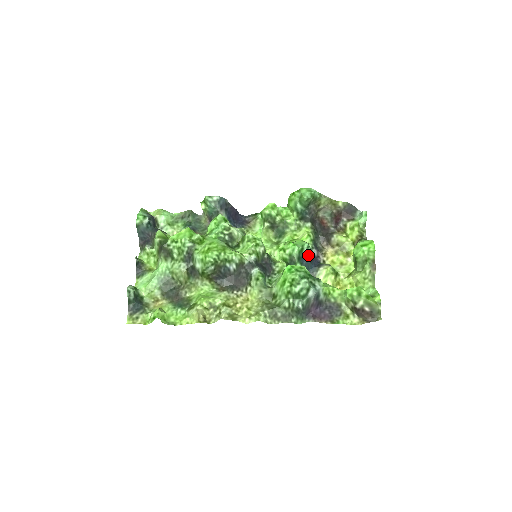
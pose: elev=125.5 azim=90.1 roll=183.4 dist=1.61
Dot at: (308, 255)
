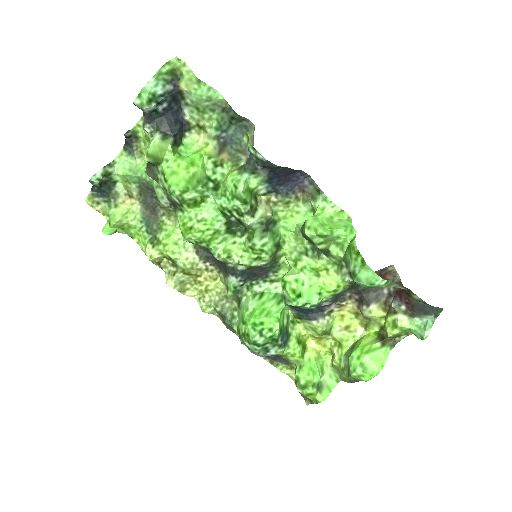
Dot at: (307, 309)
